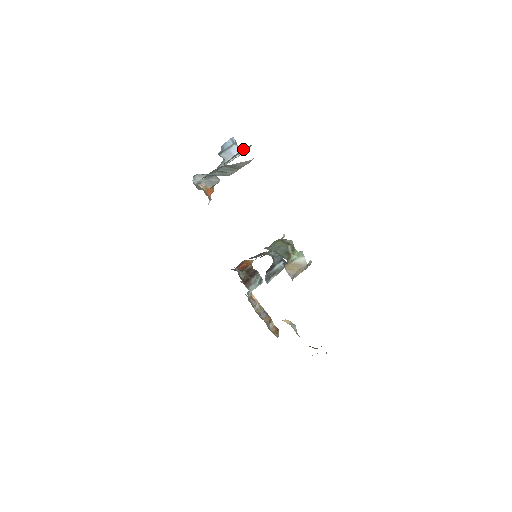
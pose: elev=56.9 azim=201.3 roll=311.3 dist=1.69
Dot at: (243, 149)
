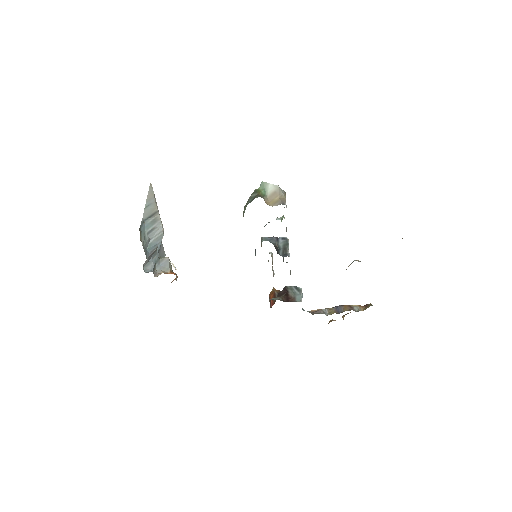
Dot at: occluded
